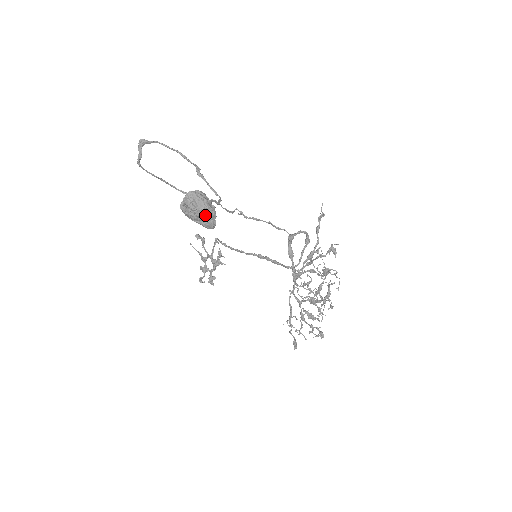
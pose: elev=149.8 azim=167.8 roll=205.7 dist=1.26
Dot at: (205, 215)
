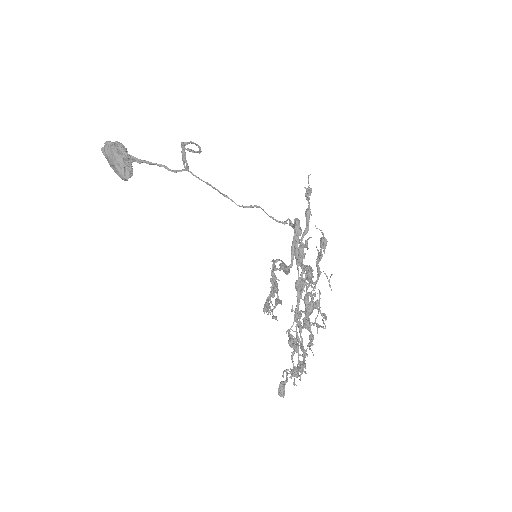
Dot at: (113, 162)
